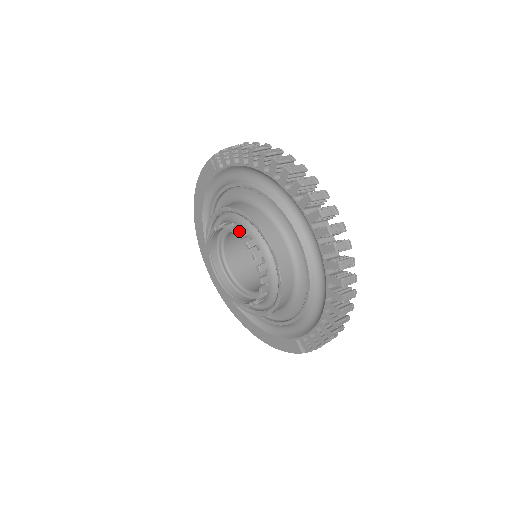
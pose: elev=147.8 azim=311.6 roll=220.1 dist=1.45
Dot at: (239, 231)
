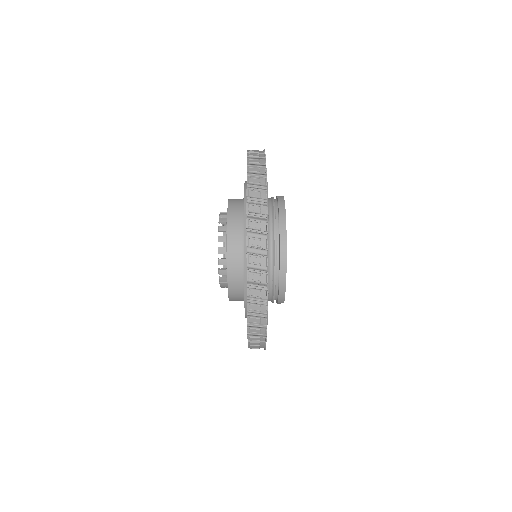
Dot at: occluded
